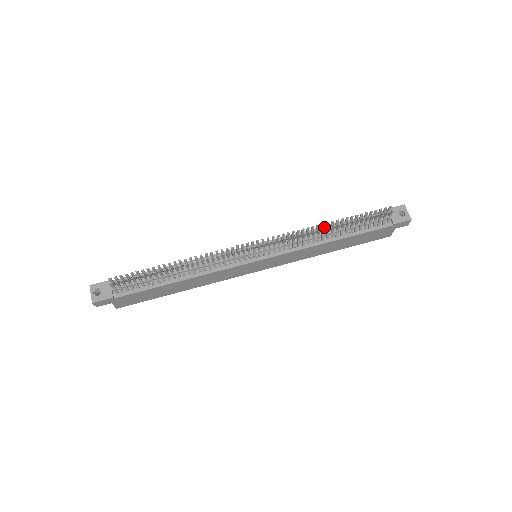
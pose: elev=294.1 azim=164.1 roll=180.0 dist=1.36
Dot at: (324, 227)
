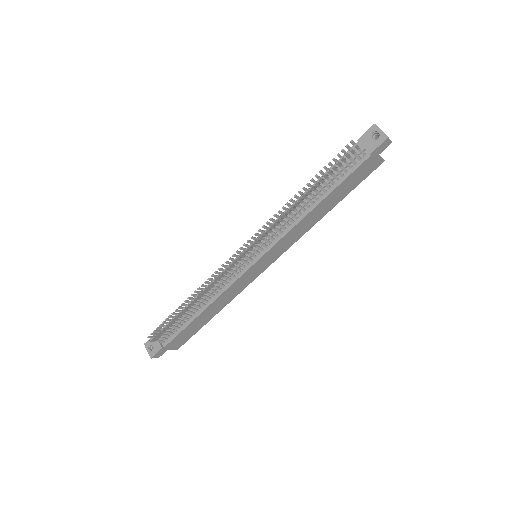
Dot at: occluded
